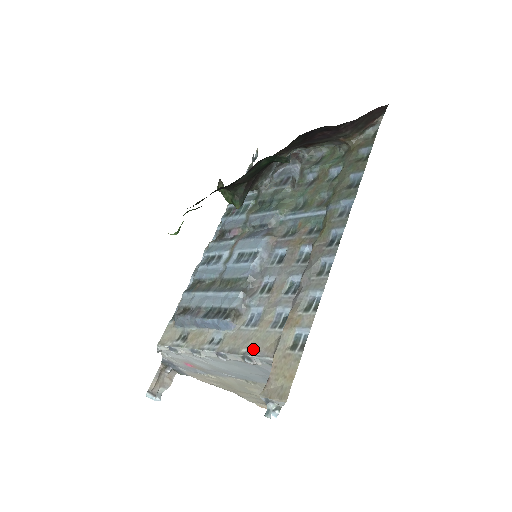
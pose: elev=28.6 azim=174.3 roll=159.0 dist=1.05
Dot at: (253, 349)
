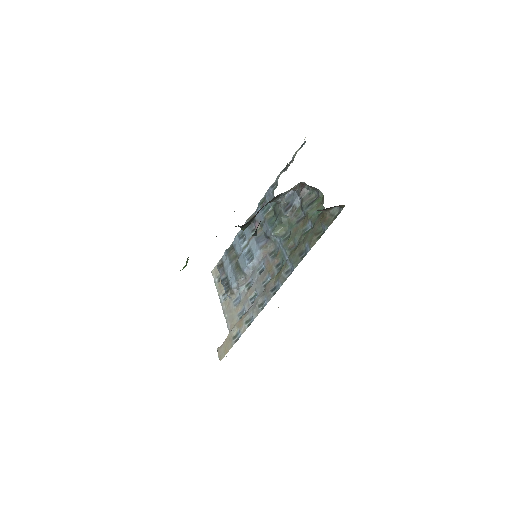
Dot at: (229, 319)
